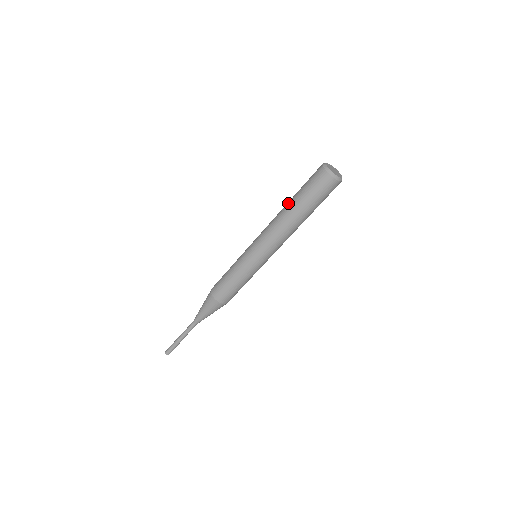
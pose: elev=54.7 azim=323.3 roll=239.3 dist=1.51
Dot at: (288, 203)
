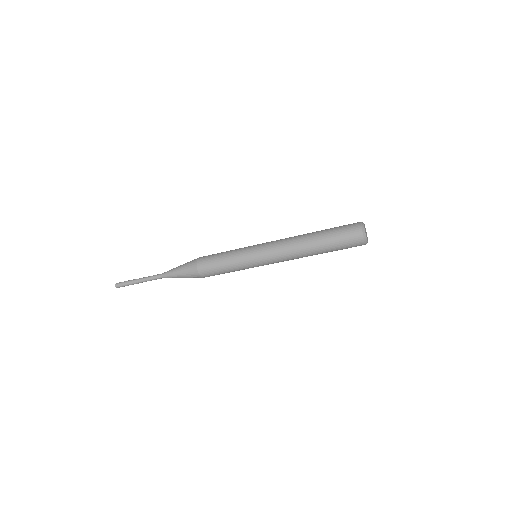
Dot at: (316, 248)
